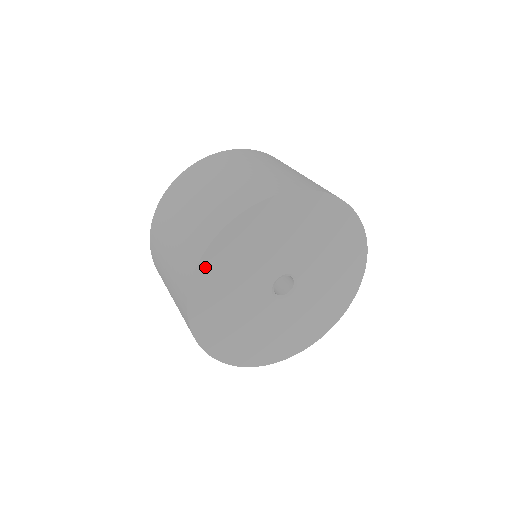
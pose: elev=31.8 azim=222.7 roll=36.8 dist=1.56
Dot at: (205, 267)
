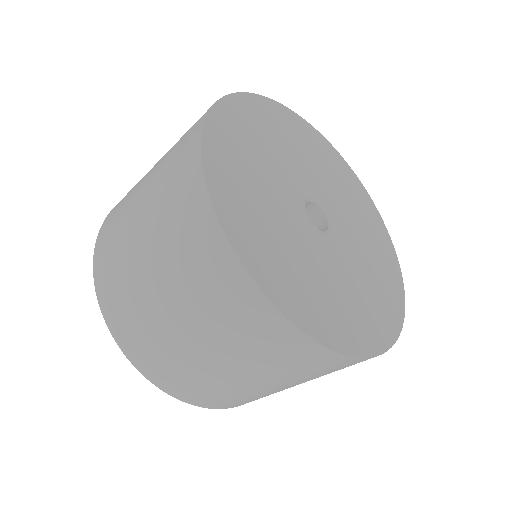
Dot at: (217, 124)
